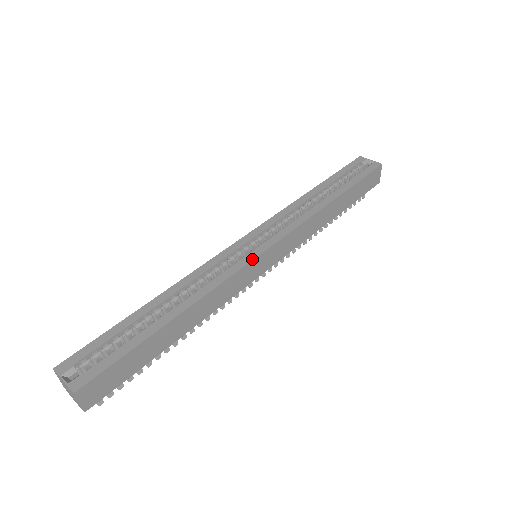
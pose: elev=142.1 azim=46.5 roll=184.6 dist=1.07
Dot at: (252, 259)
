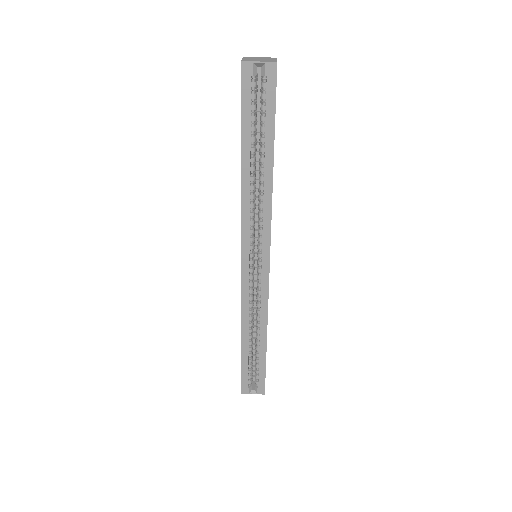
Dot at: (268, 279)
